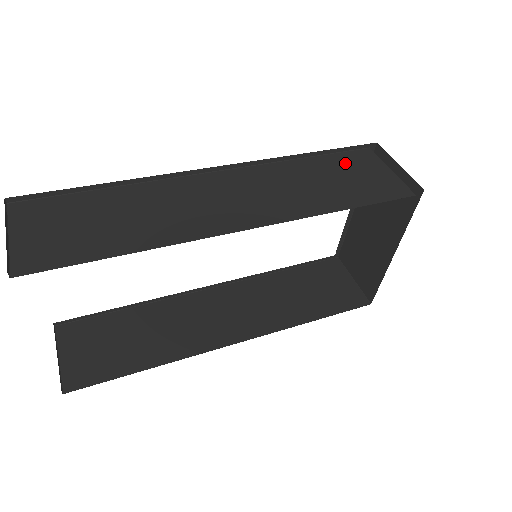
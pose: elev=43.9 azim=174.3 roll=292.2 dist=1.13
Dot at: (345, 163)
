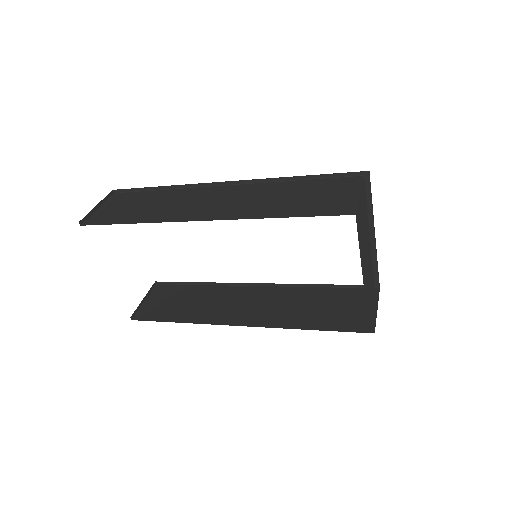
Dot at: (325, 186)
